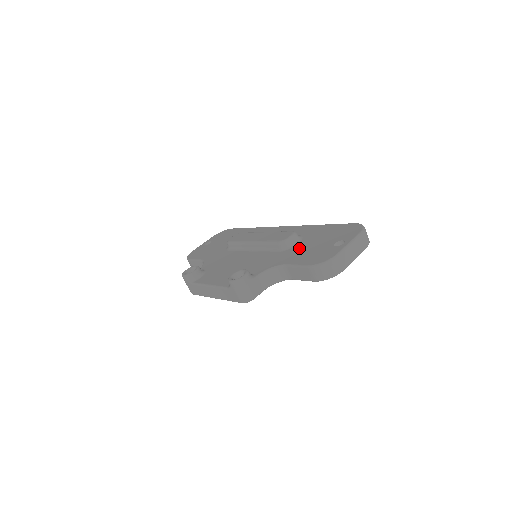
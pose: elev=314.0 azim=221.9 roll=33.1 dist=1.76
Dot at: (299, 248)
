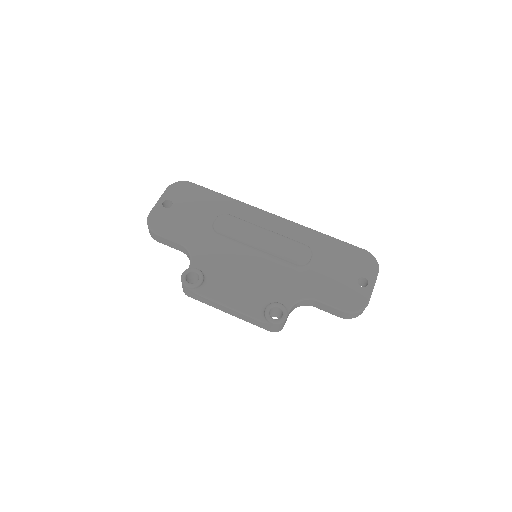
Dot at: (320, 273)
